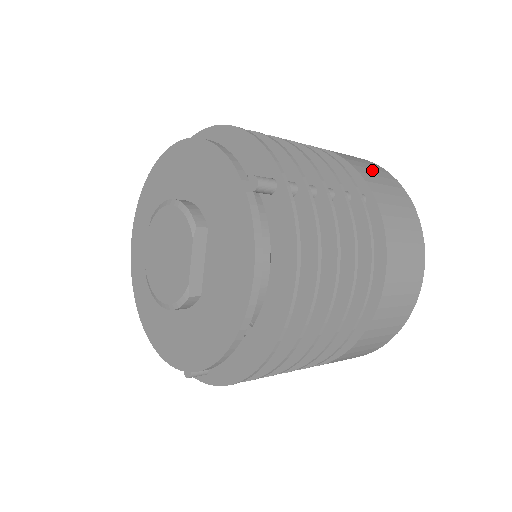
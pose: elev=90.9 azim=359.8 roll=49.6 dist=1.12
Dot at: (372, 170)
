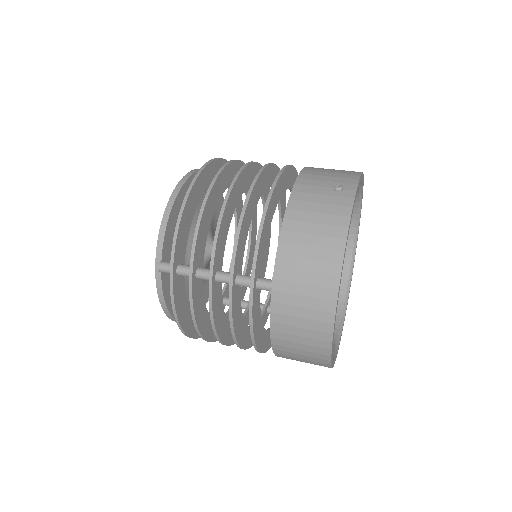
Dot at: (307, 261)
